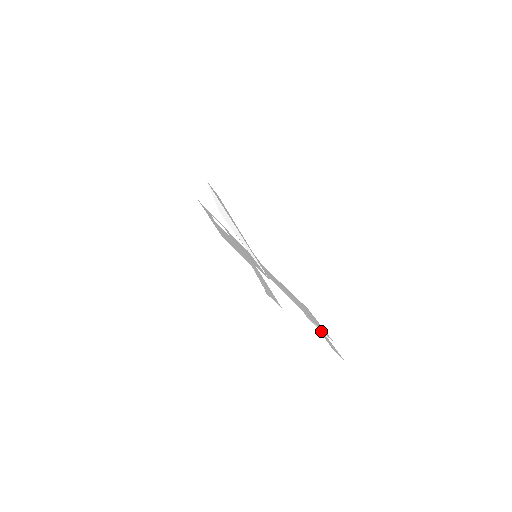
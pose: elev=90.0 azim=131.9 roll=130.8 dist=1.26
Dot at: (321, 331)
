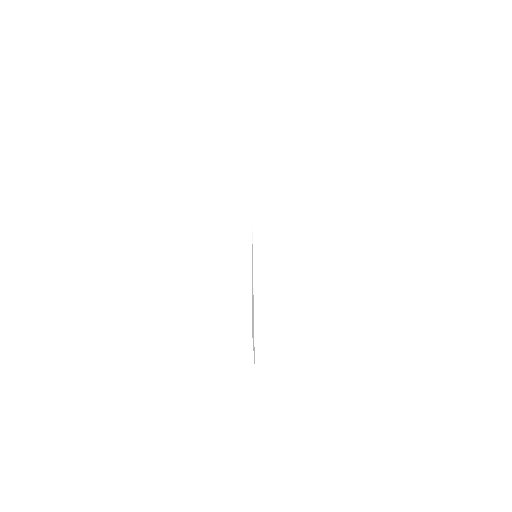
Dot at: occluded
